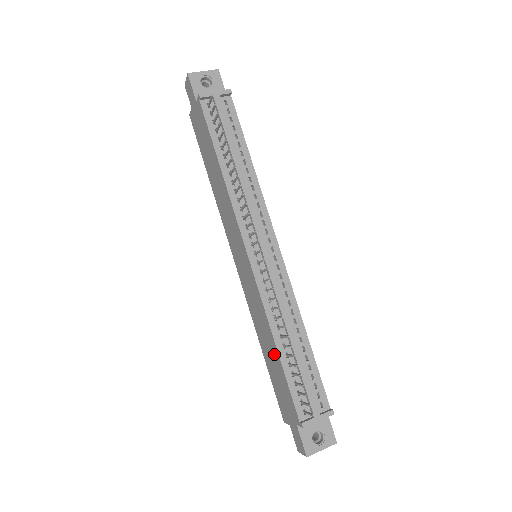
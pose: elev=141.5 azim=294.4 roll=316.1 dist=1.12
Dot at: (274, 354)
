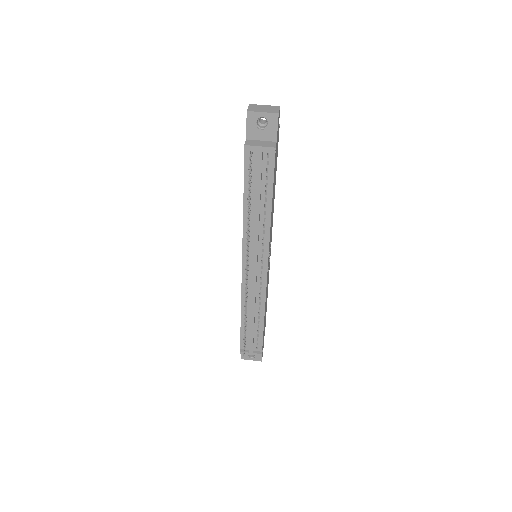
Dot at: occluded
